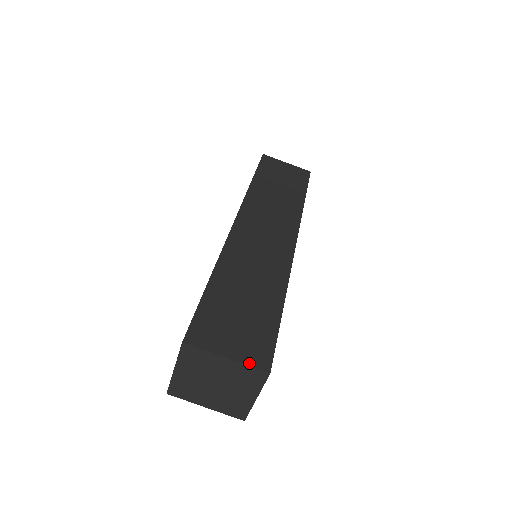
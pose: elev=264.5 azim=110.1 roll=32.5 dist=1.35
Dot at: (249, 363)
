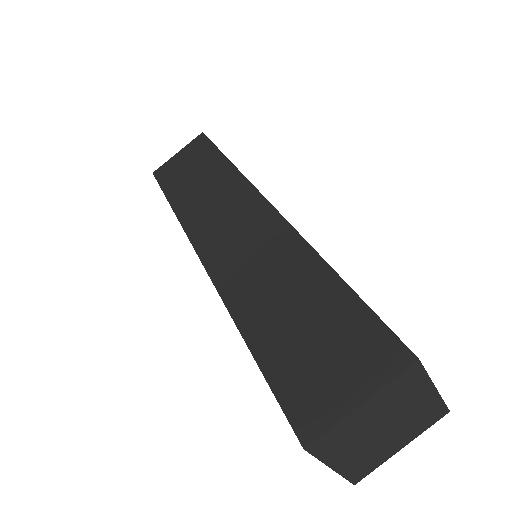
Dot at: (387, 378)
